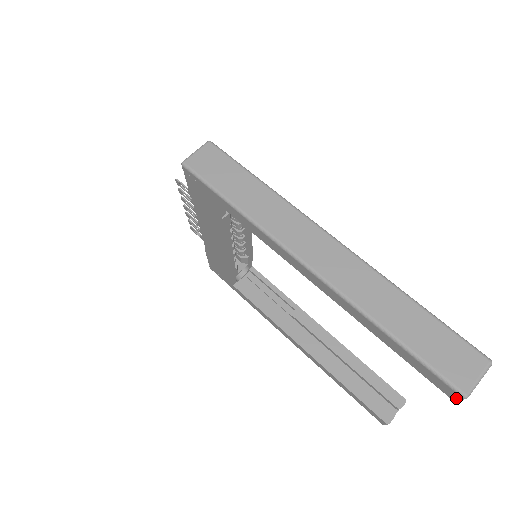
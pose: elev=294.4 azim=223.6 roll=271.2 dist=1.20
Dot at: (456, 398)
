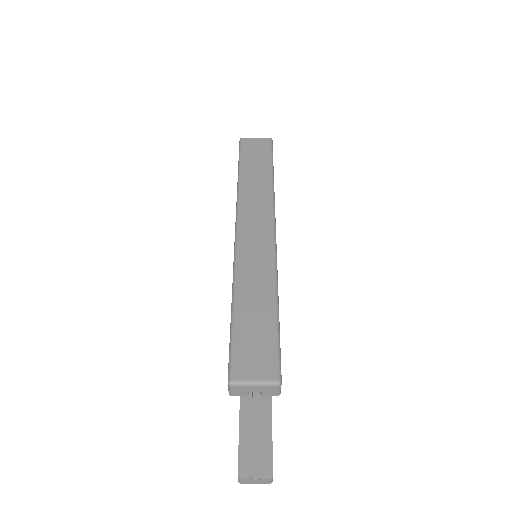
Dot at: (228, 385)
